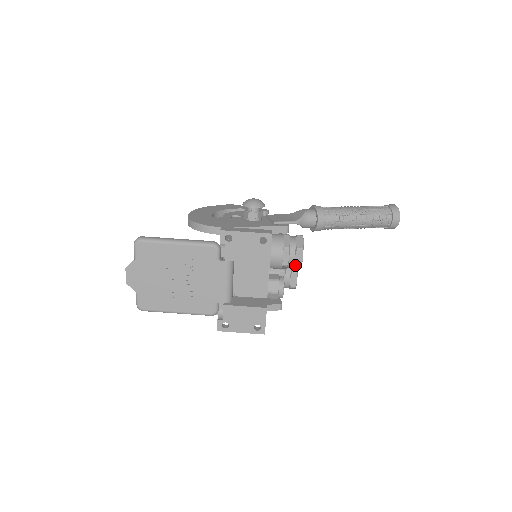
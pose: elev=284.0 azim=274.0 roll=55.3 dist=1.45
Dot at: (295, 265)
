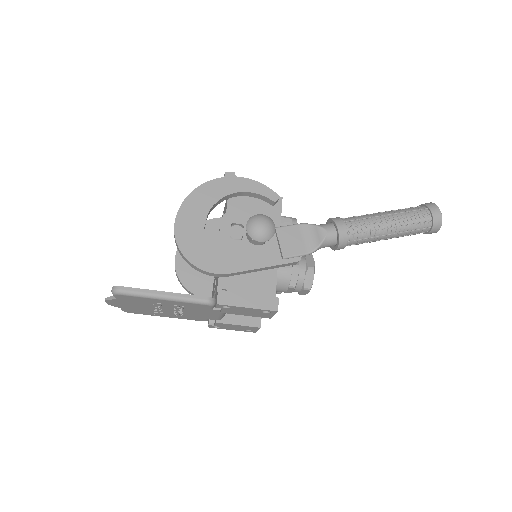
Dot at: occluded
